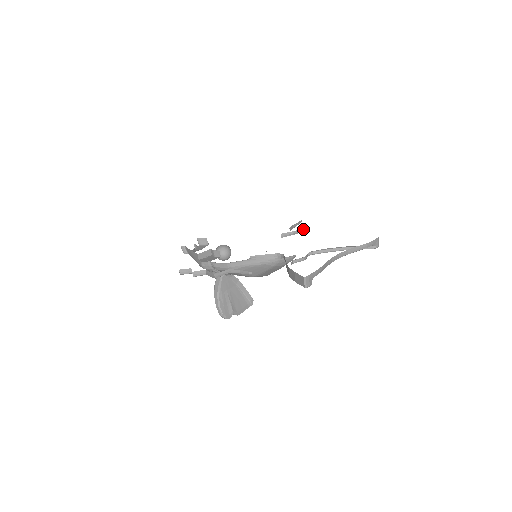
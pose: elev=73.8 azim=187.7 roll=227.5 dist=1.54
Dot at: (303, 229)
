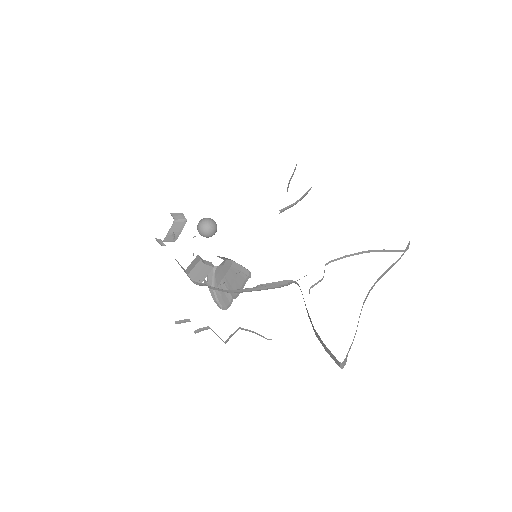
Dot at: (305, 194)
